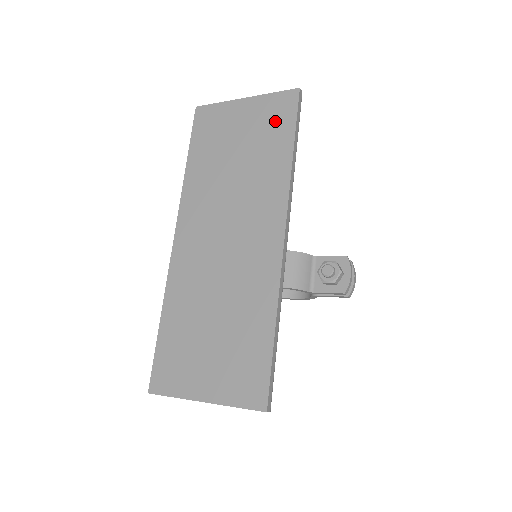
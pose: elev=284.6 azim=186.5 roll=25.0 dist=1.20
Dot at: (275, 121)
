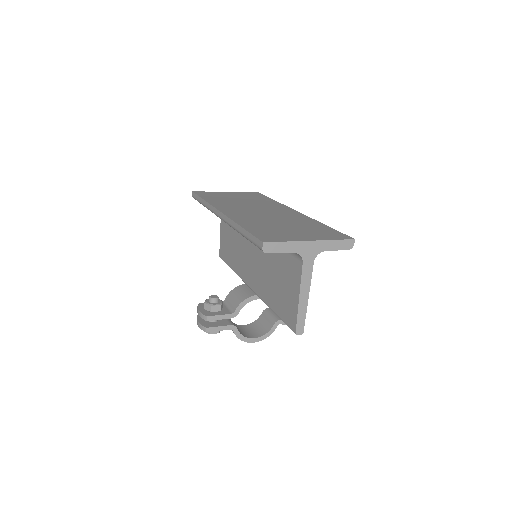
Dot at: (253, 195)
